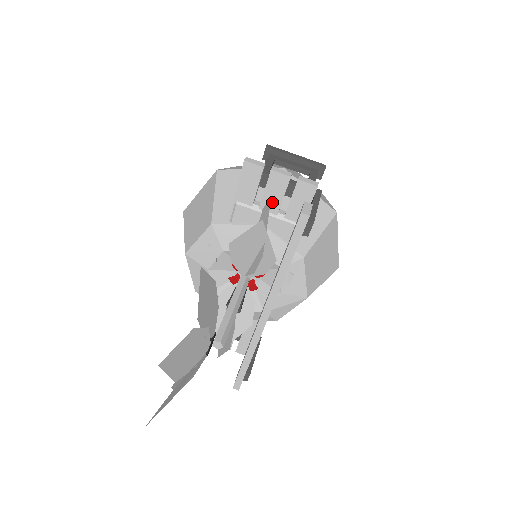
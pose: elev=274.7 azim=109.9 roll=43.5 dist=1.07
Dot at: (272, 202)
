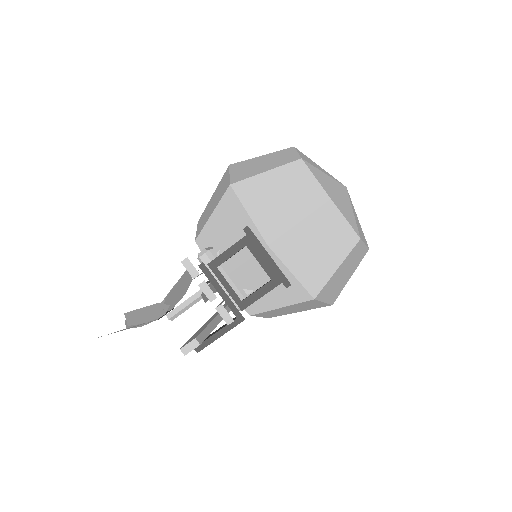
Dot at: occluded
